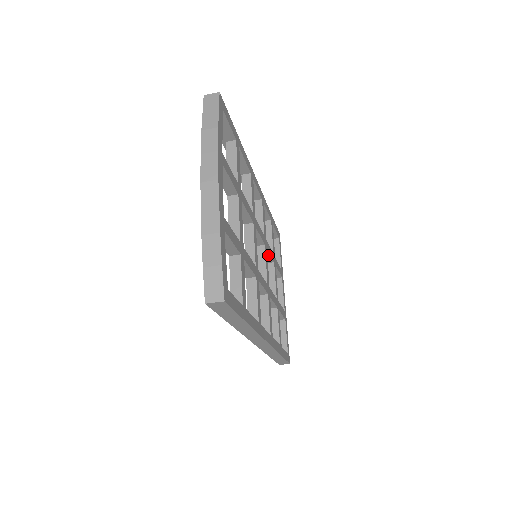
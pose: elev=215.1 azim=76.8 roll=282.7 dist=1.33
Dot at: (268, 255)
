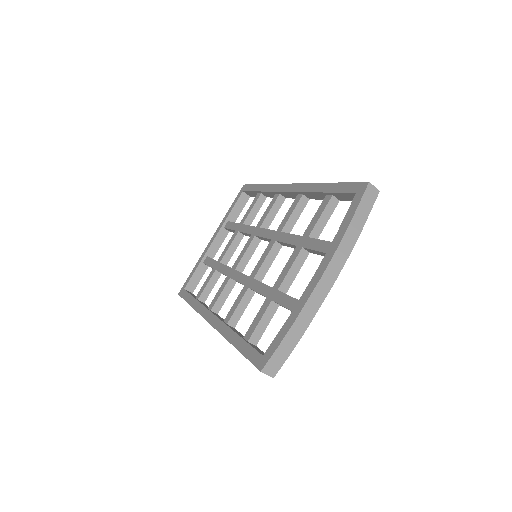
Dot at: occluded
